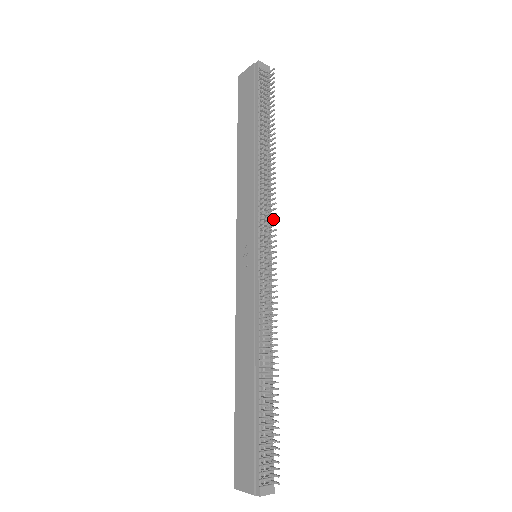
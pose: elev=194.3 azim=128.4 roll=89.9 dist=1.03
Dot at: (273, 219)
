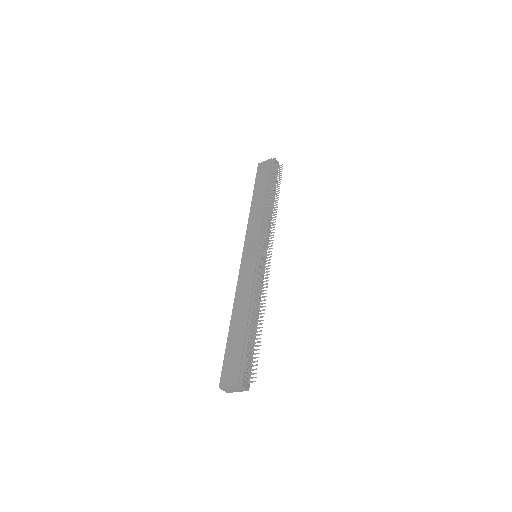
Dot at: (272, 237)
